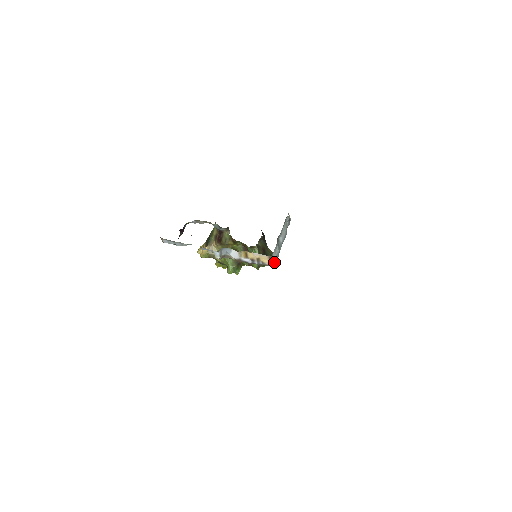
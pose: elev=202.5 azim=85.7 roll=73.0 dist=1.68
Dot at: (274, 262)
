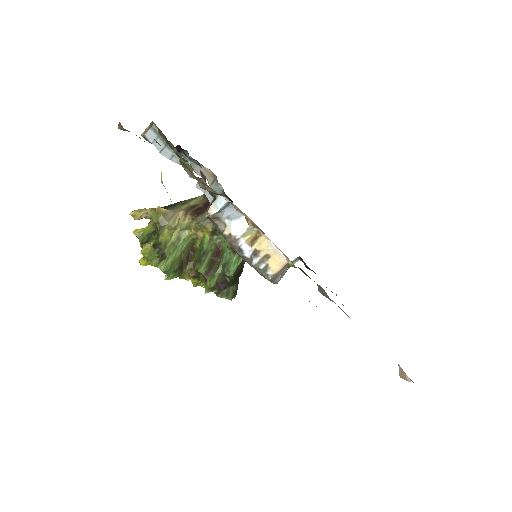
Dot at: (275, 281)
